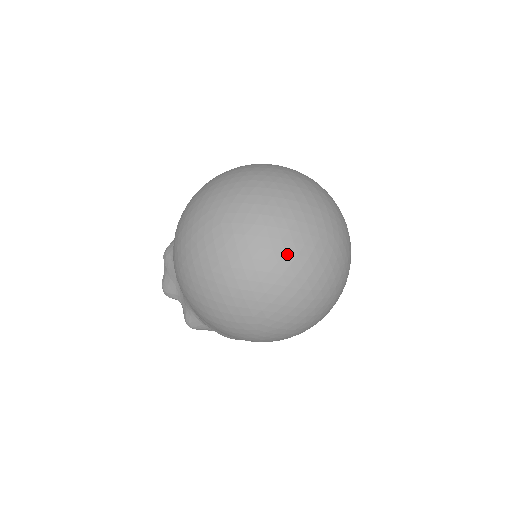
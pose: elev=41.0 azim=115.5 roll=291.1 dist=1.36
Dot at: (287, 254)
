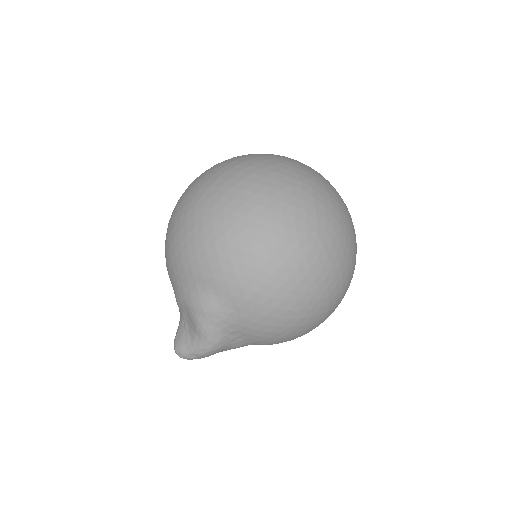
Dot at: (234, 157)
